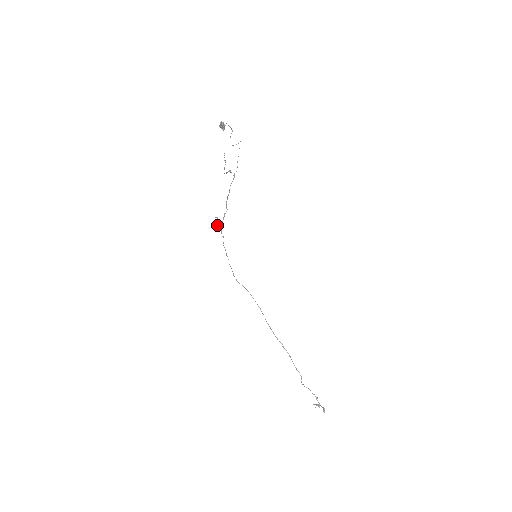
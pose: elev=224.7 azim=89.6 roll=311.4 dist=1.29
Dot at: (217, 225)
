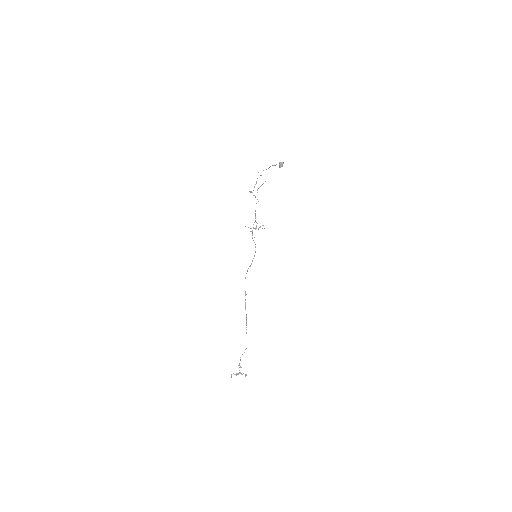
Dot at: occluded
